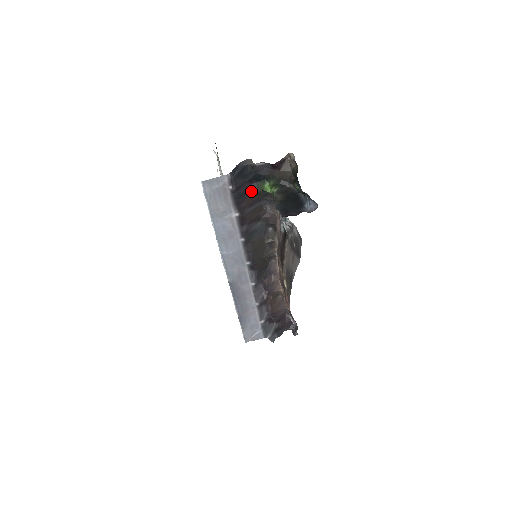
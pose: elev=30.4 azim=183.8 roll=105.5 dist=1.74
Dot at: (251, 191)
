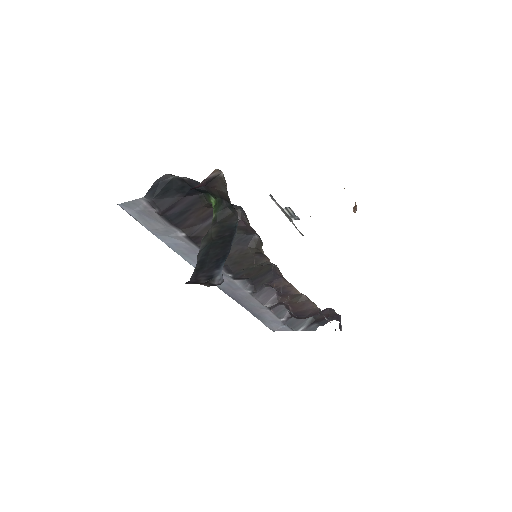
Dot at: (199, 203)
